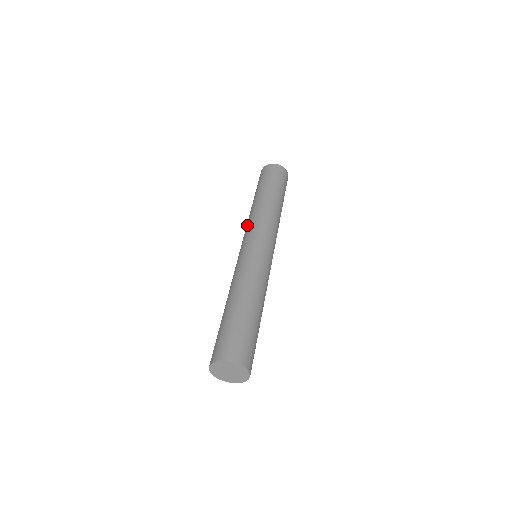
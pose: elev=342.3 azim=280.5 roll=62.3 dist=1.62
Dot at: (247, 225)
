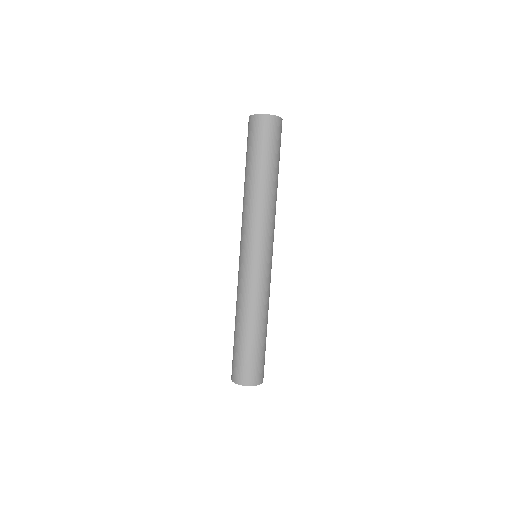
Dot at: occluded
